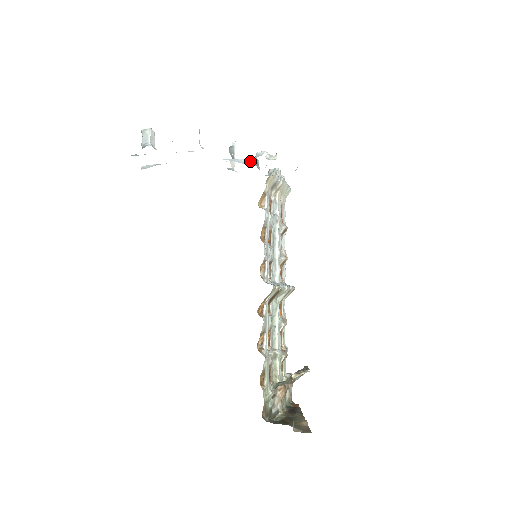
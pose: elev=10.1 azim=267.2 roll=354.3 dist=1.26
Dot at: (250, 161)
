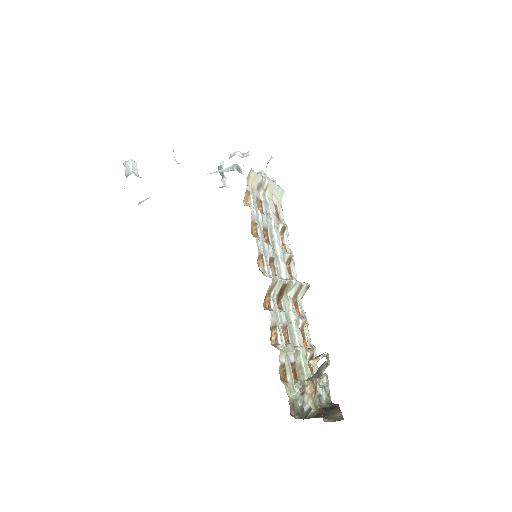
Dot at: (231, 168)
